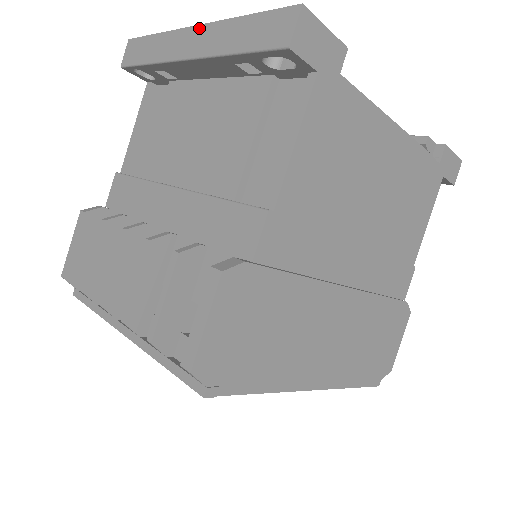
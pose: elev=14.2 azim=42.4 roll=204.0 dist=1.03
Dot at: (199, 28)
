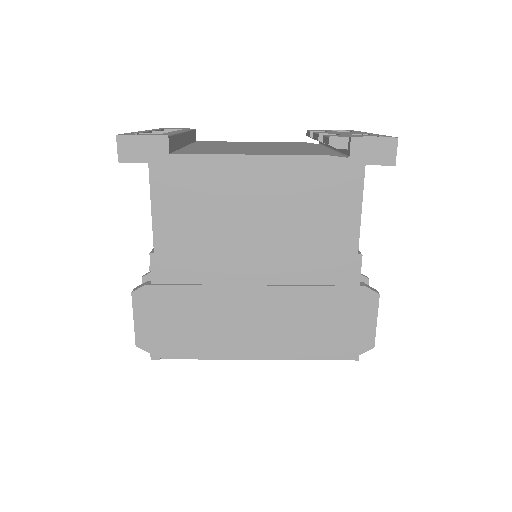
Dot at: occluded
